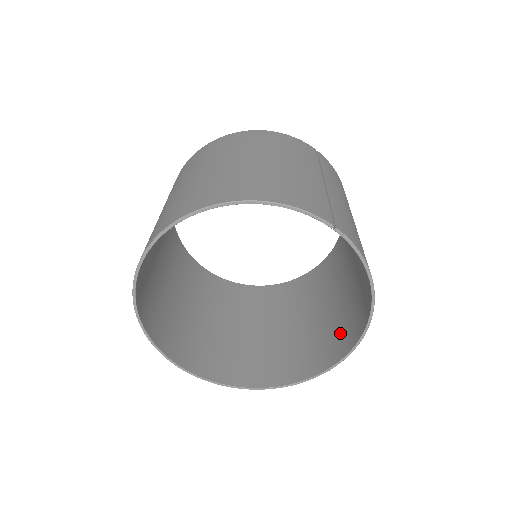
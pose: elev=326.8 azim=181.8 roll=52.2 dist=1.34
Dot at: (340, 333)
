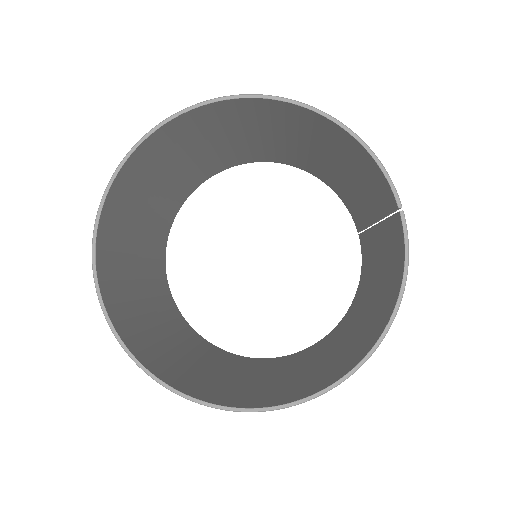
Dot at: (297, 387)
